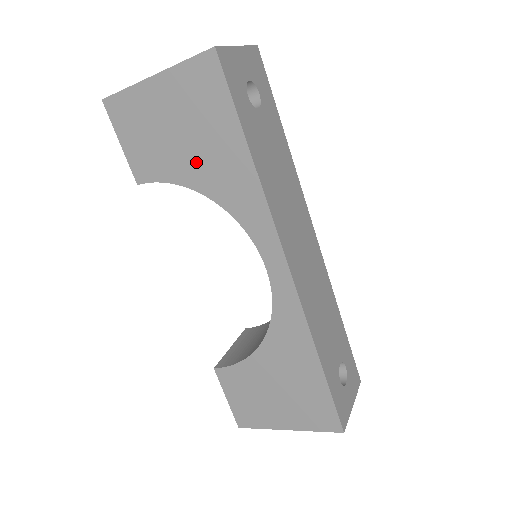
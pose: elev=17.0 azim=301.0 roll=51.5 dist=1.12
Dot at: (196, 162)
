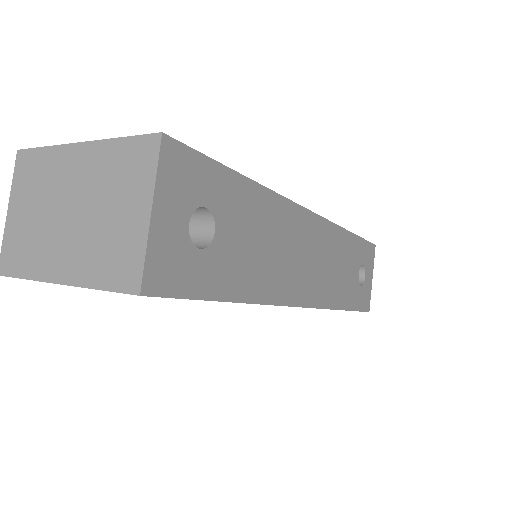
Dot at: occluded
